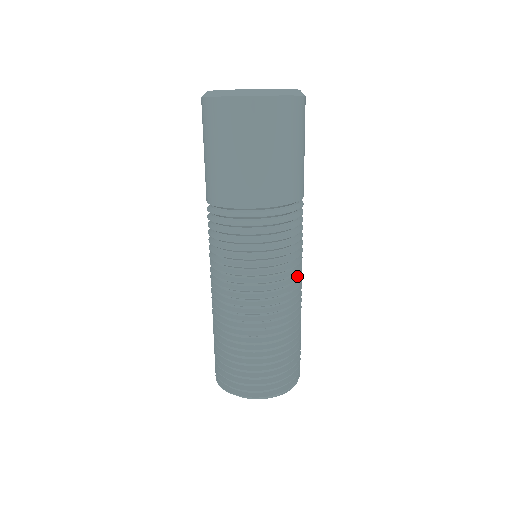
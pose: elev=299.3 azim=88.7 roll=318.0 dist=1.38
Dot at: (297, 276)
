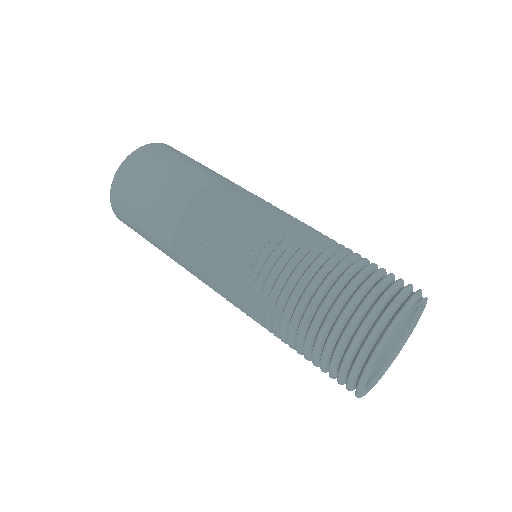
Dot at: occluded
